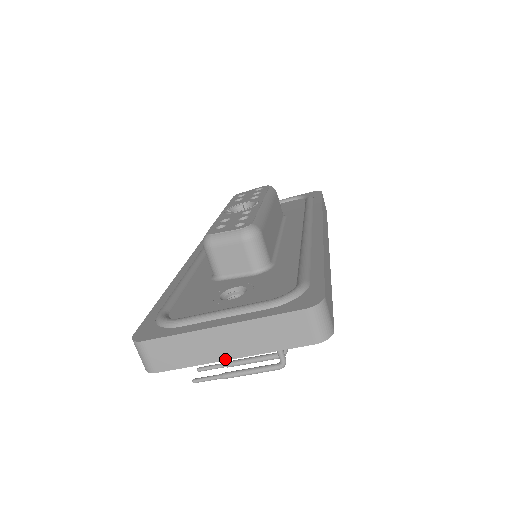
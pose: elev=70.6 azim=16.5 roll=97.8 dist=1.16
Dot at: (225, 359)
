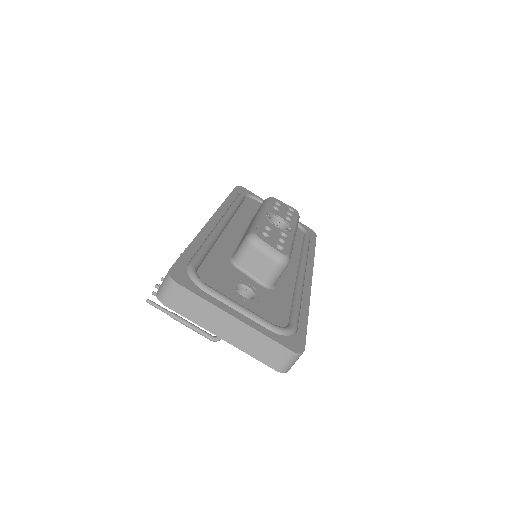
Dot at: (217, 335)
